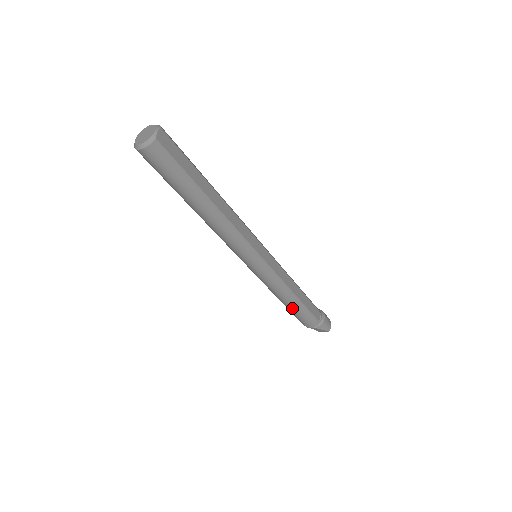
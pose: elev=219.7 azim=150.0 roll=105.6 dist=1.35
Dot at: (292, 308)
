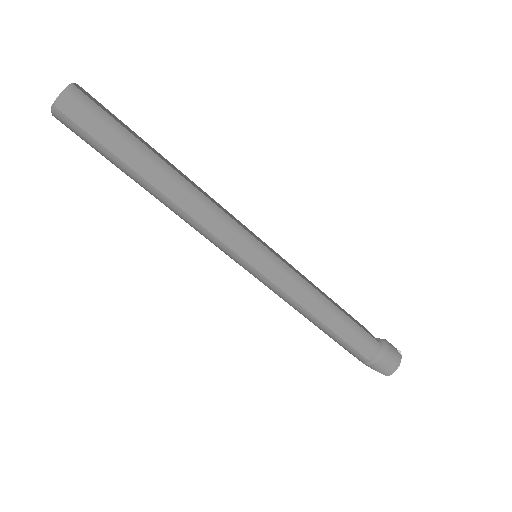
Dot at: (321, 329)
